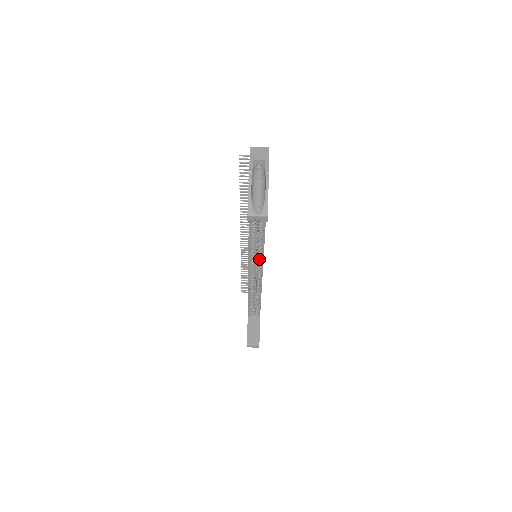
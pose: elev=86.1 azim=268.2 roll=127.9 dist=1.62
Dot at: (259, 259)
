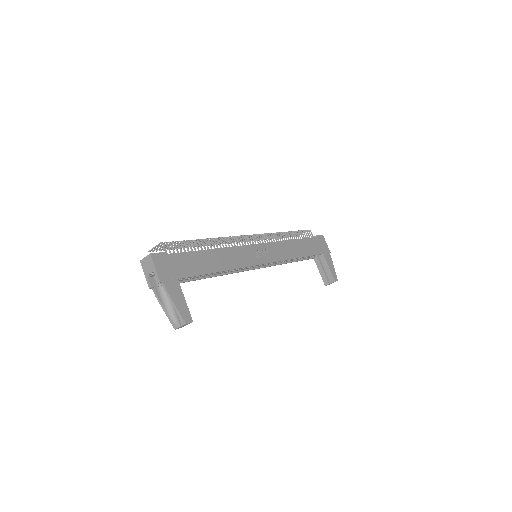
Dot at: occluded
